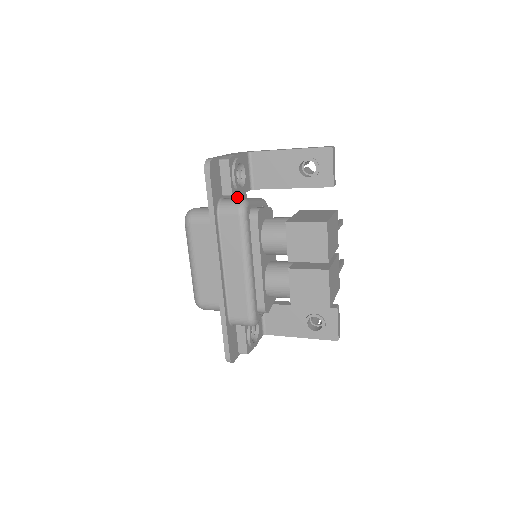
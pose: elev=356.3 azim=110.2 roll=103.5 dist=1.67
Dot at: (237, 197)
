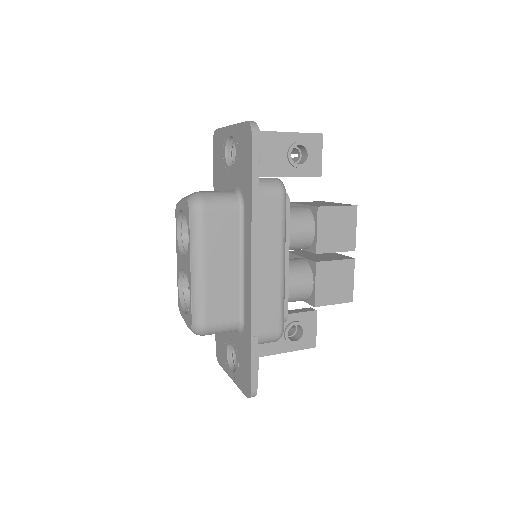
Dot at: occluded
